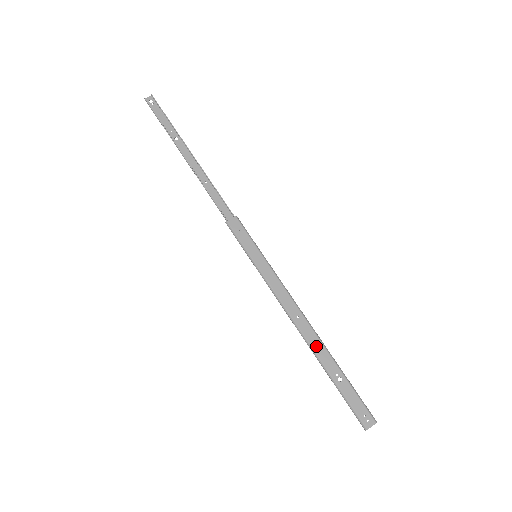
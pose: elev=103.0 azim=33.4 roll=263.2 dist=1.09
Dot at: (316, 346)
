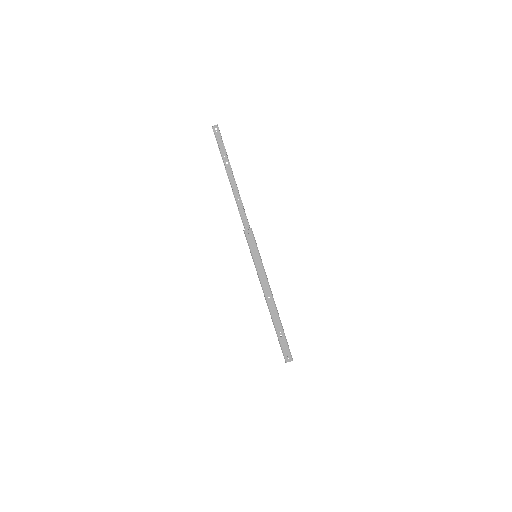
Dot at: (274, 316)
